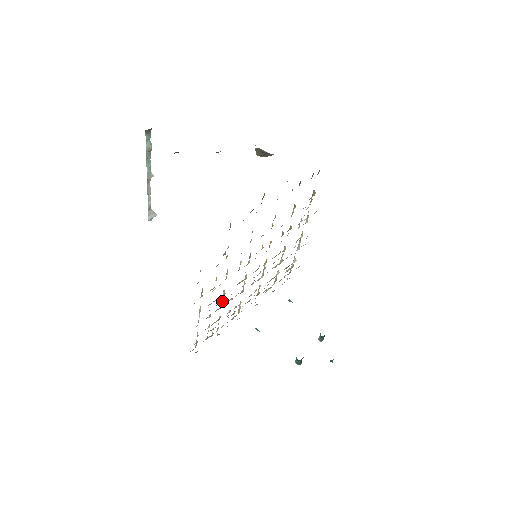
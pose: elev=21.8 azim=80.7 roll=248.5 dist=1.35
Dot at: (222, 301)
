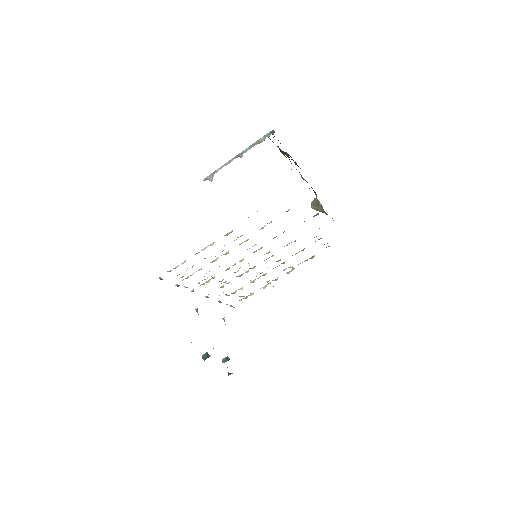
Dot at: occluded
